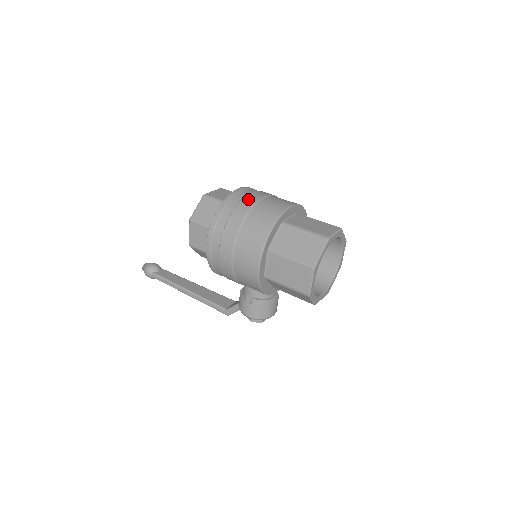
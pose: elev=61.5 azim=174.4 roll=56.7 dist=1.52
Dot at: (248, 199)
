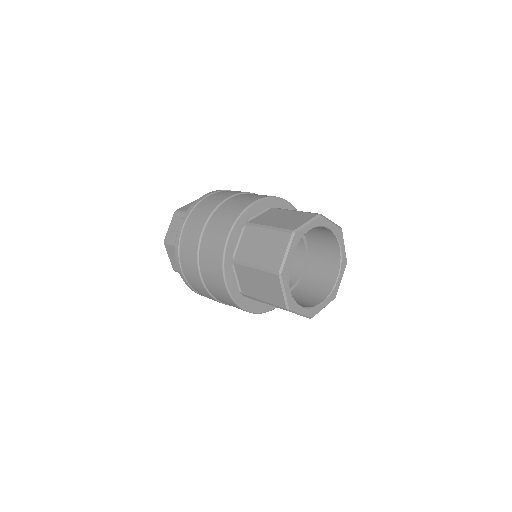
Dot at: (190, 247)
